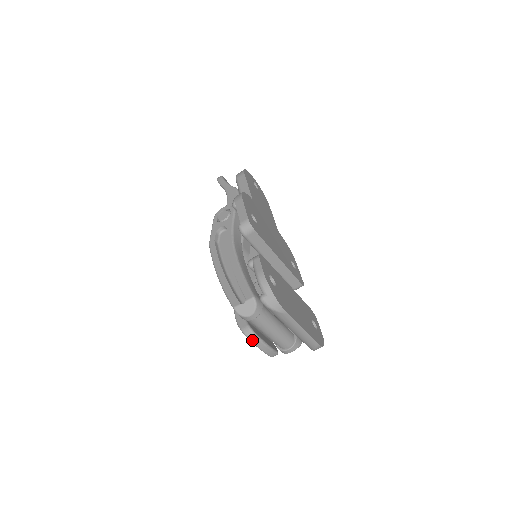
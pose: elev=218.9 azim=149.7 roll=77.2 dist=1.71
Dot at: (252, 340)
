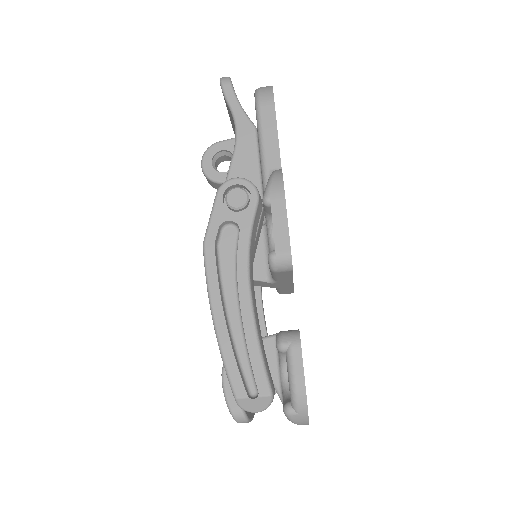
Dot at: occluded
